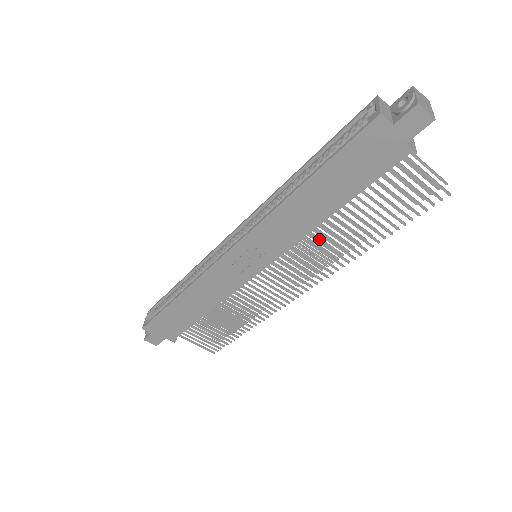
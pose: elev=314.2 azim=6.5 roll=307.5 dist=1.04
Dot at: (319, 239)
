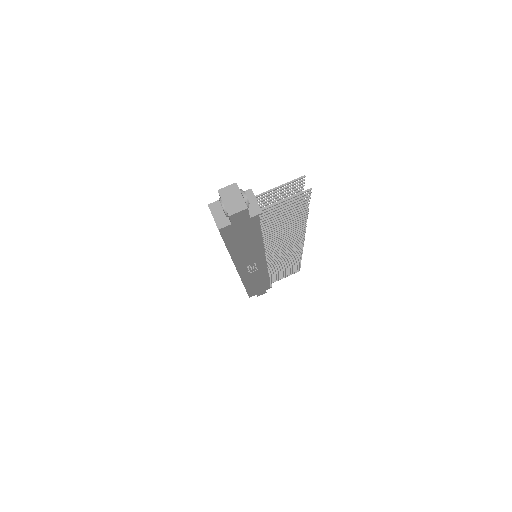
Dot at: occluded
